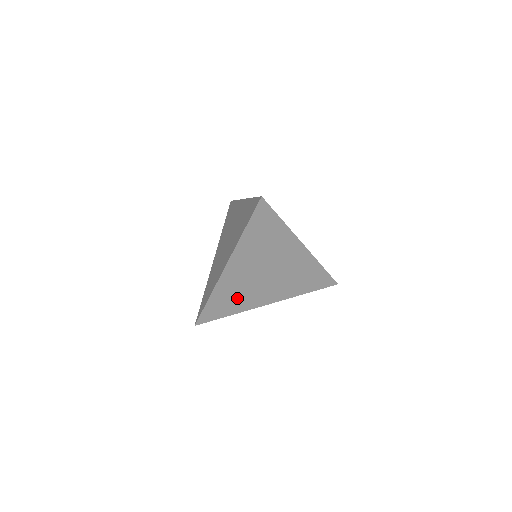
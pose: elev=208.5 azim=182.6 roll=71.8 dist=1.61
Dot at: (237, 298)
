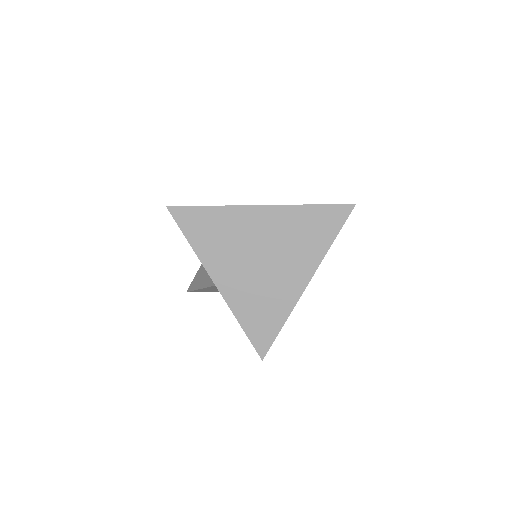
Dot at: (218, 240)
